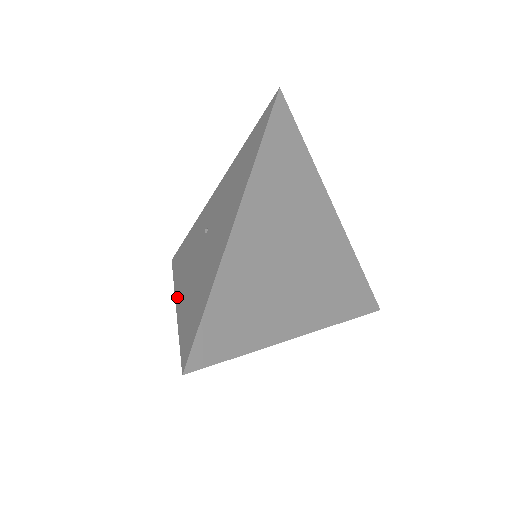
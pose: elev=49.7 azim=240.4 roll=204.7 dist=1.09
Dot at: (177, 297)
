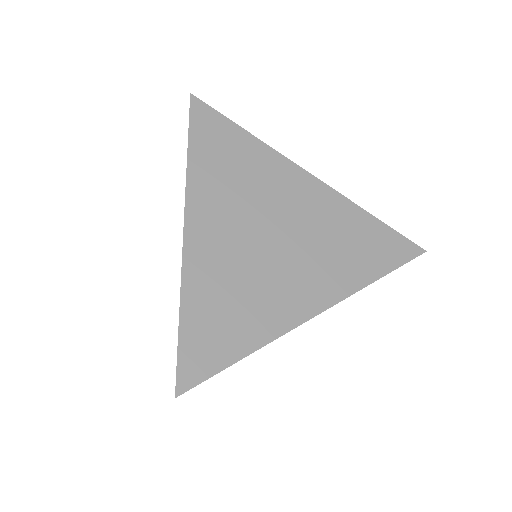
Dot at: occluded
